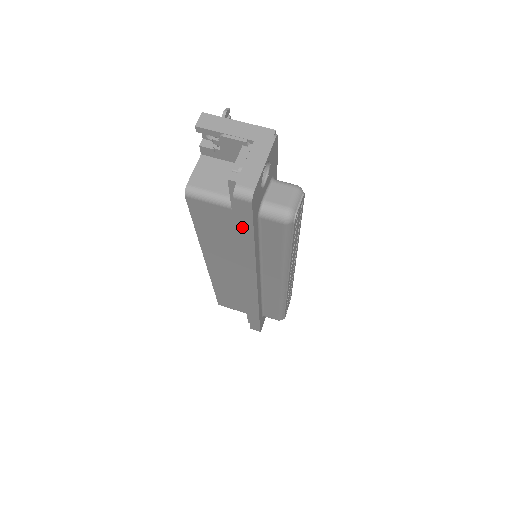
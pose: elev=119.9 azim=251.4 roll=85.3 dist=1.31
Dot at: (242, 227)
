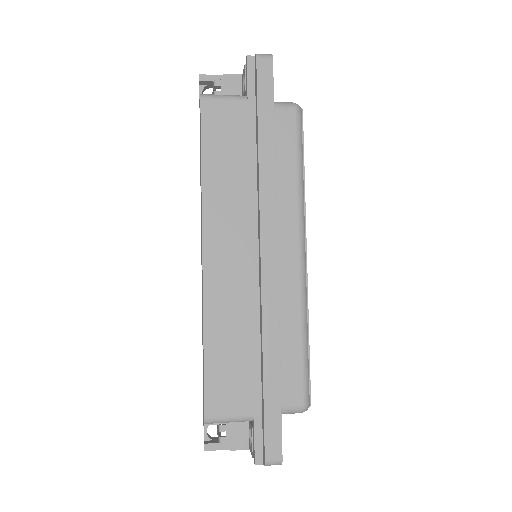
Dot at: (262, 105)
